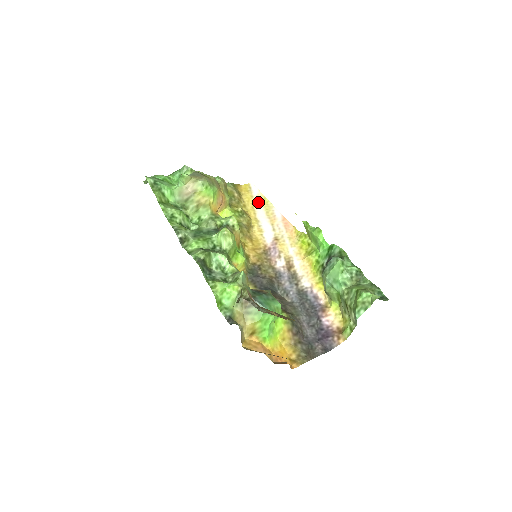
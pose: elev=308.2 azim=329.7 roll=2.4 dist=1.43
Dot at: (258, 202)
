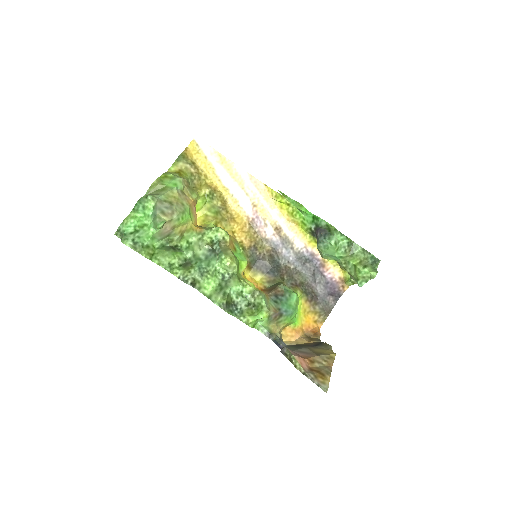
Dot at: (215, 163)
